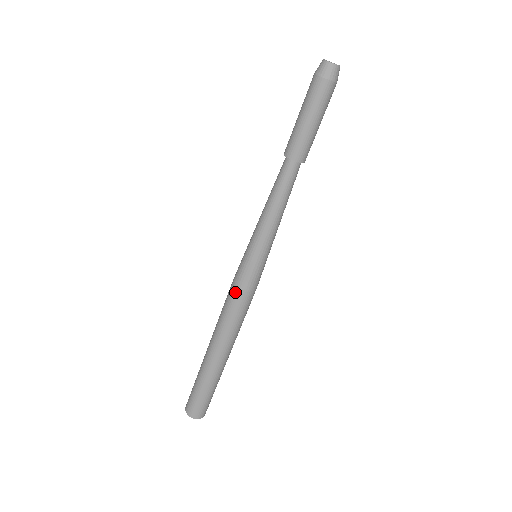
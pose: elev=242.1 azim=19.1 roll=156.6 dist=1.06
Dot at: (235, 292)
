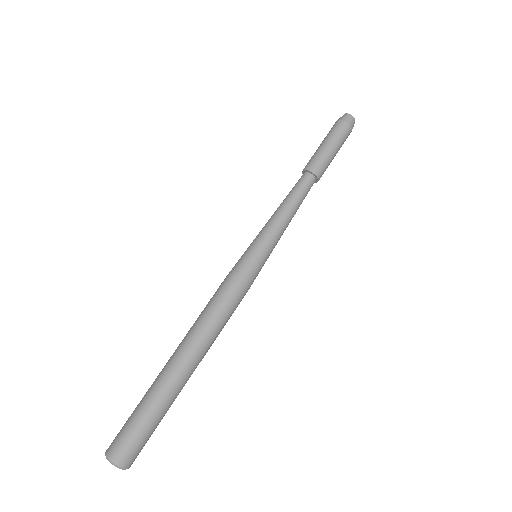
Dot at: (236, 289)
